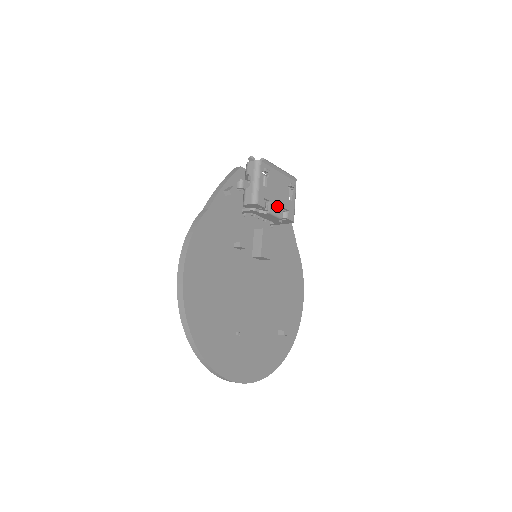
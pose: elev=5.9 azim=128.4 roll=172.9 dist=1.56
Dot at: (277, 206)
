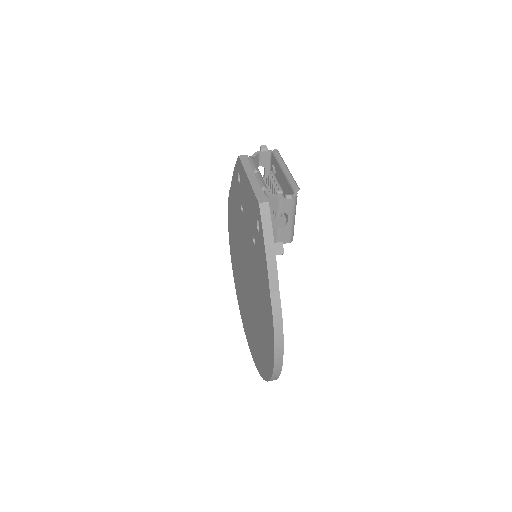
Dot at: occluded
